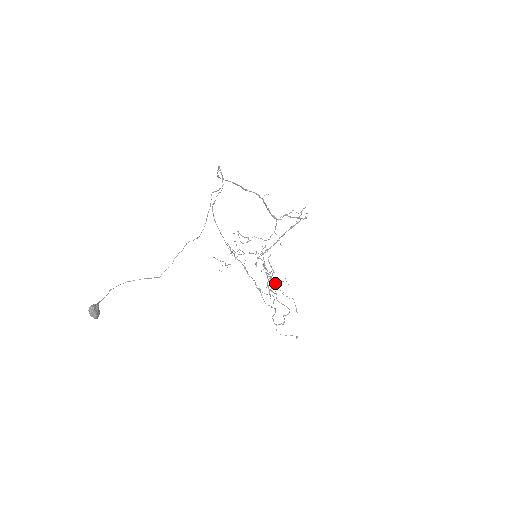
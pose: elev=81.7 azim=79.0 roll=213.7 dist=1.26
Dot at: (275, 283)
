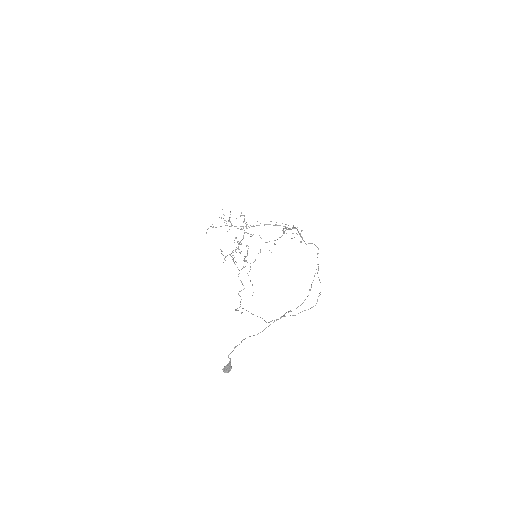
Dot at: occluded
